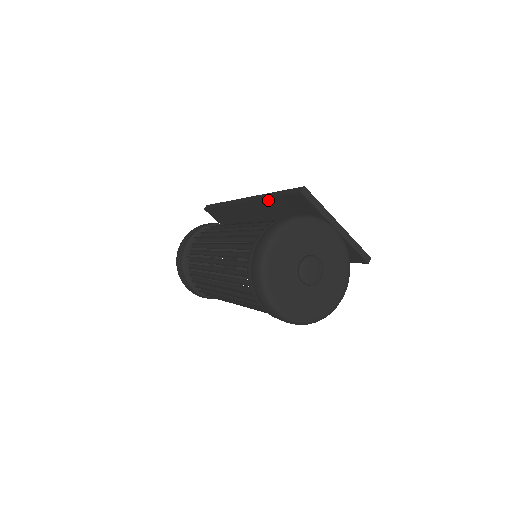
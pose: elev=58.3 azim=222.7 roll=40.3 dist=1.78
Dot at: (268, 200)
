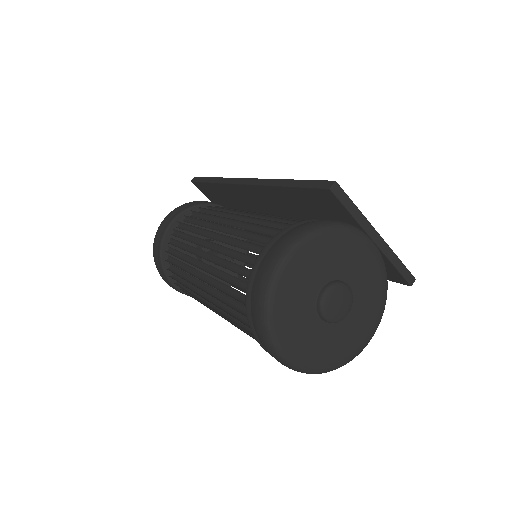
Dot at: (278, 189)
